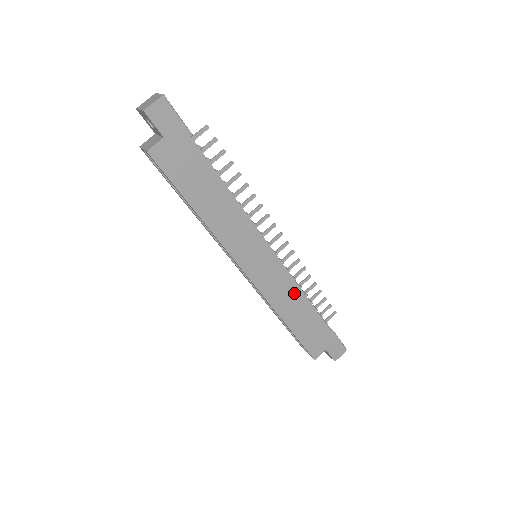
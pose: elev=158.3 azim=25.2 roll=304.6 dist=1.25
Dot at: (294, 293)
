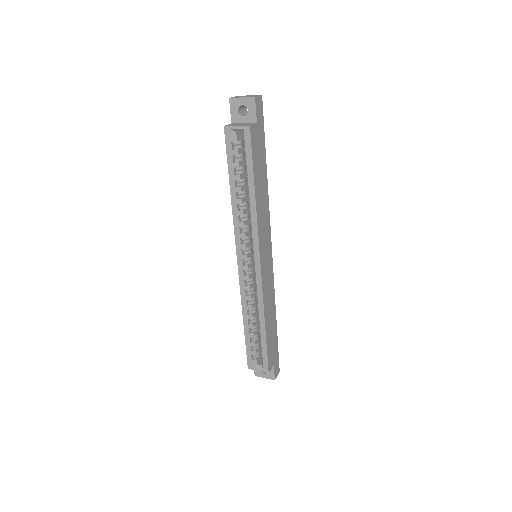
Dot at: (272, 297)
